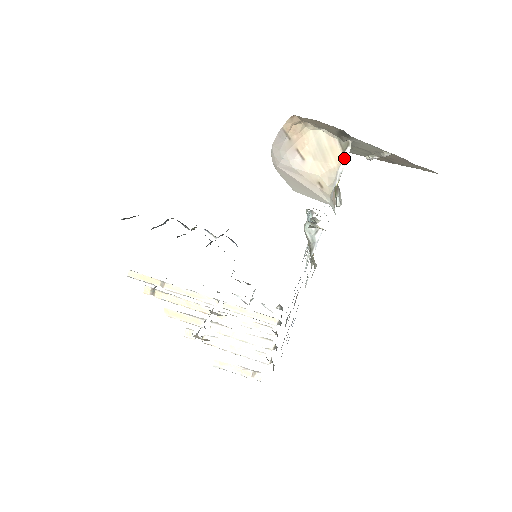
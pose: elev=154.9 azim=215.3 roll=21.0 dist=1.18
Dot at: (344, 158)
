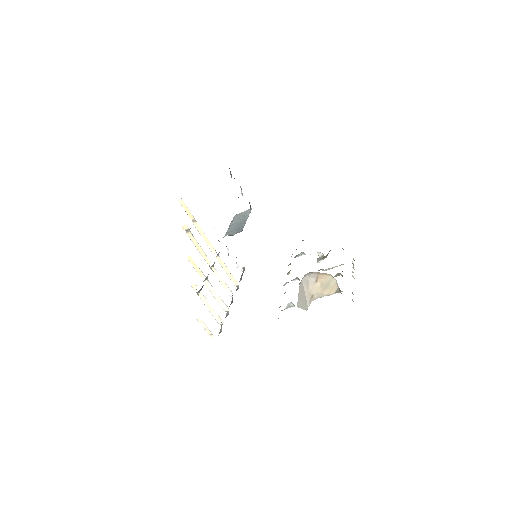
Dot at: occluded
